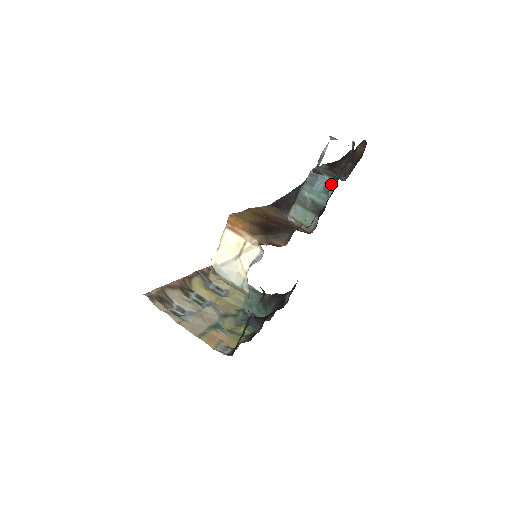
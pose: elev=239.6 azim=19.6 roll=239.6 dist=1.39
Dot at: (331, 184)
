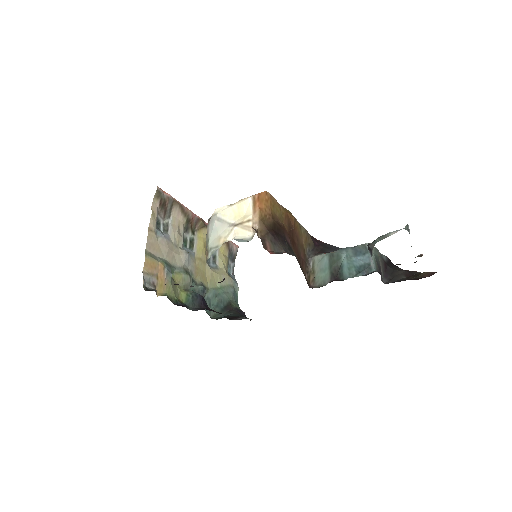
Dot at: (369, 269)
